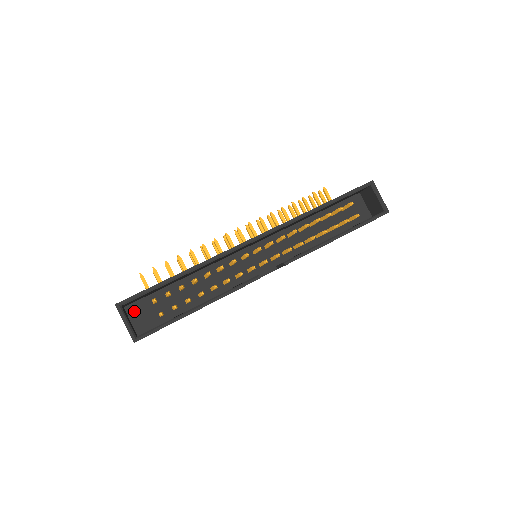
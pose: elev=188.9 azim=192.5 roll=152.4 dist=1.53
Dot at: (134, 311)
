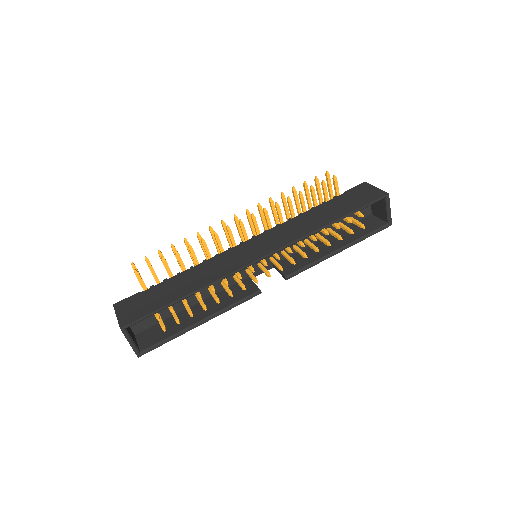
Dot at: occluded
